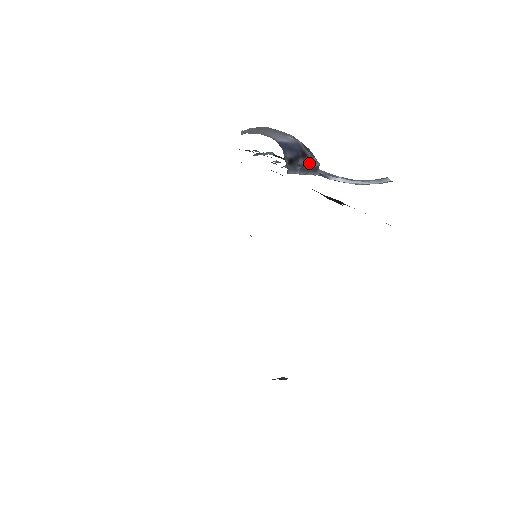
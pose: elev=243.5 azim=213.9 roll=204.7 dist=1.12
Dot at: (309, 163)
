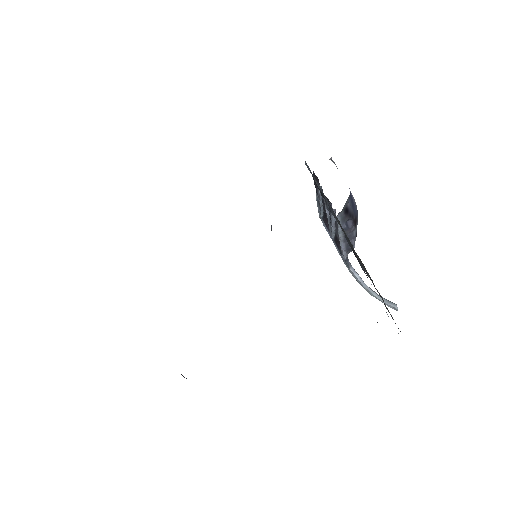
Dot at: (352, 234)
